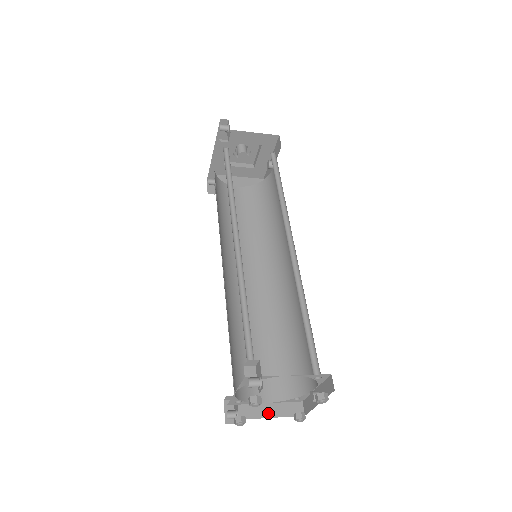
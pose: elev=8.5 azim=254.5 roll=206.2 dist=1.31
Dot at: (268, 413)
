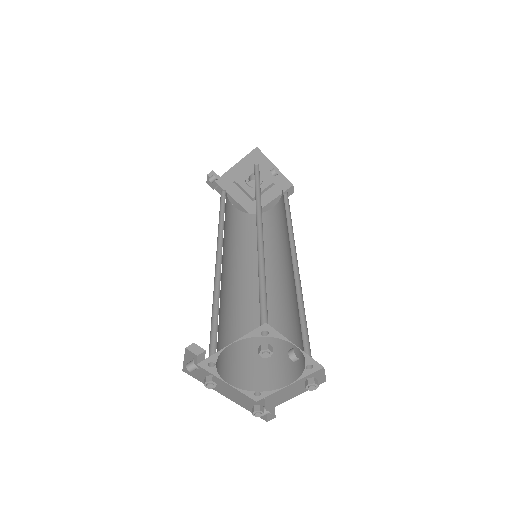
Dot at: (291, 394)
